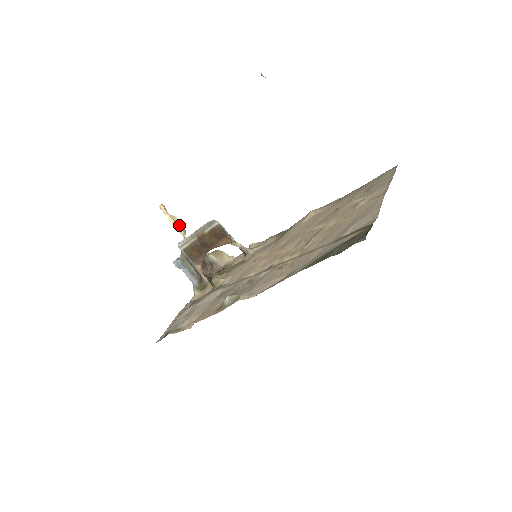
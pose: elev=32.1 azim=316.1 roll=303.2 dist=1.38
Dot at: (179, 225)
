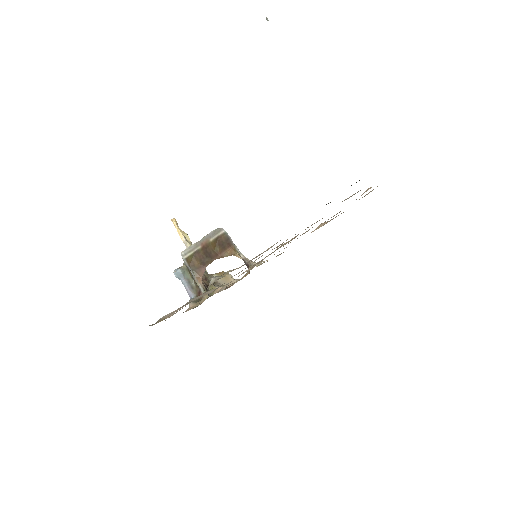
Dot at: (188, 241)
